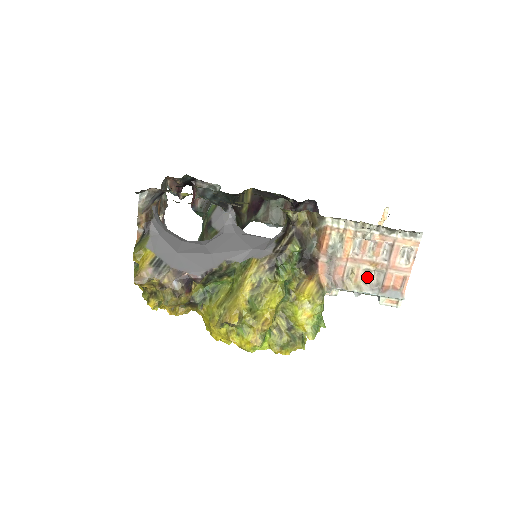
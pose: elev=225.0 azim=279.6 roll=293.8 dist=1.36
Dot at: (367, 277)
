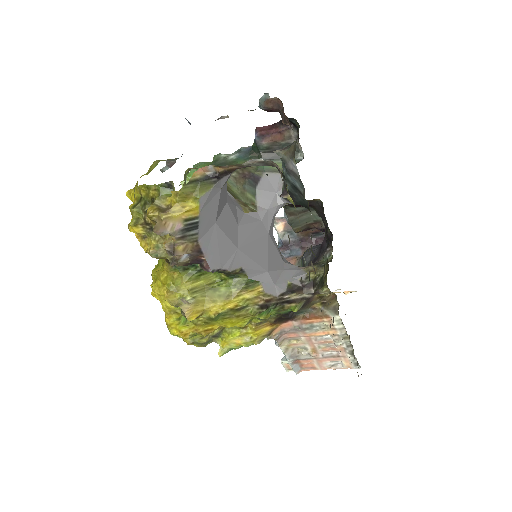
Dot at: (299, 350)
